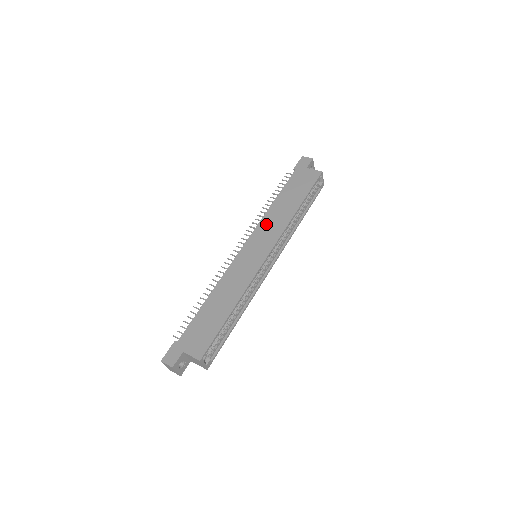
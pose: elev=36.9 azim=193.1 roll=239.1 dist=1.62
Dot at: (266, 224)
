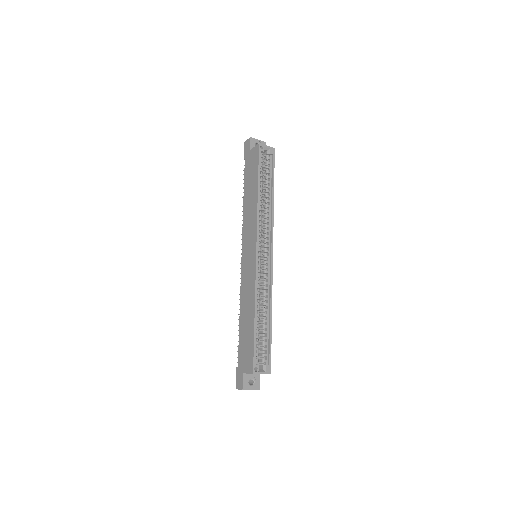
Dot at: (246, 225)
